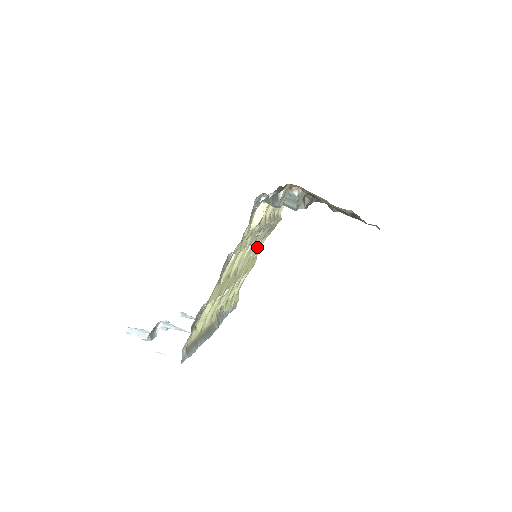
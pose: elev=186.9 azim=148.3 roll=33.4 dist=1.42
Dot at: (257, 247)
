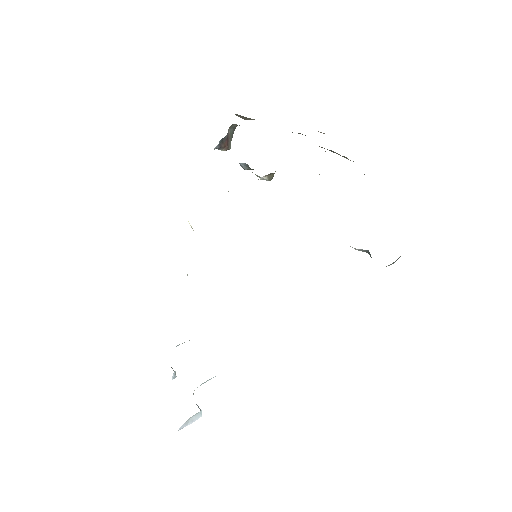
Dot at: occluded
